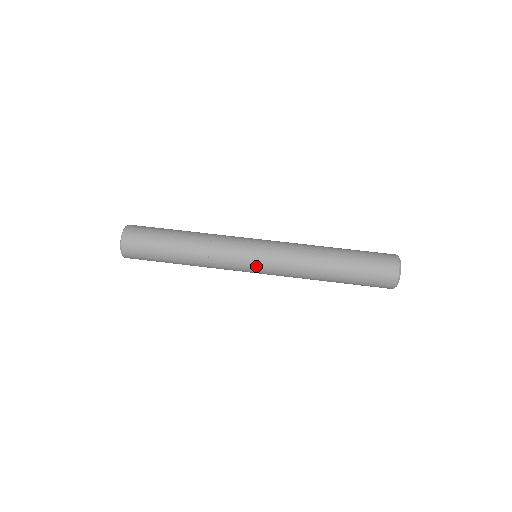
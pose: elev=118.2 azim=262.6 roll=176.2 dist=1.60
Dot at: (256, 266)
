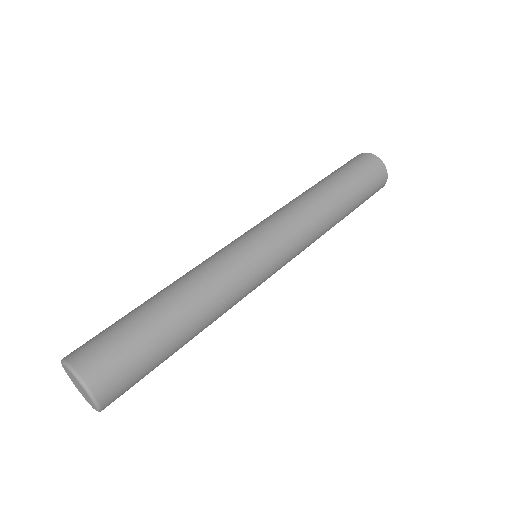
Dot at: (274, 256)
